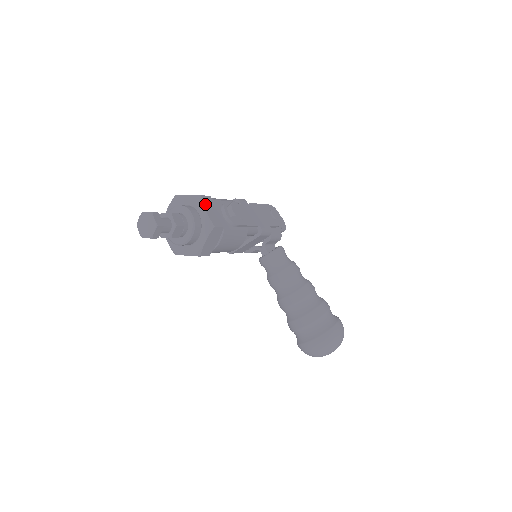
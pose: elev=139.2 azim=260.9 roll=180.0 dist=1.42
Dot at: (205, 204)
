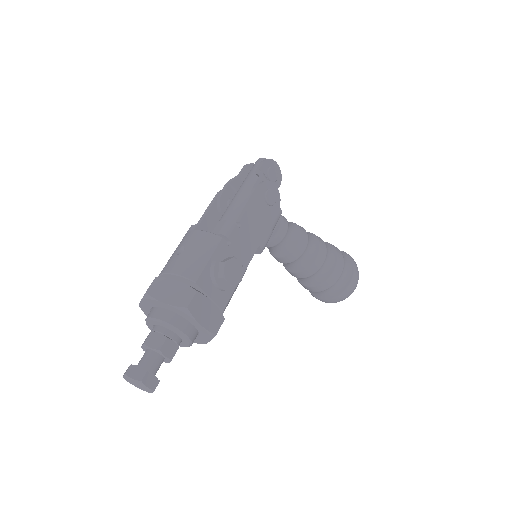
Dot at: (196, 315)
